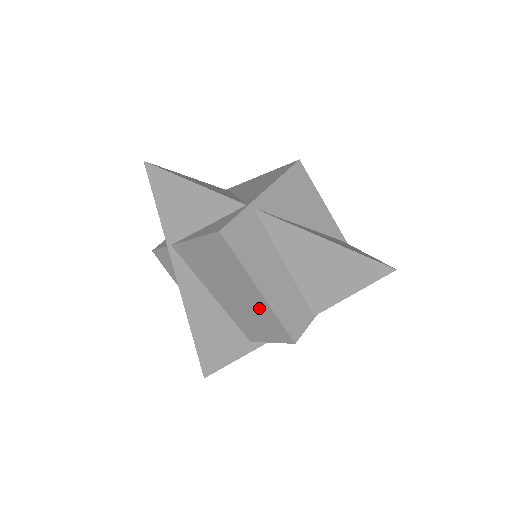
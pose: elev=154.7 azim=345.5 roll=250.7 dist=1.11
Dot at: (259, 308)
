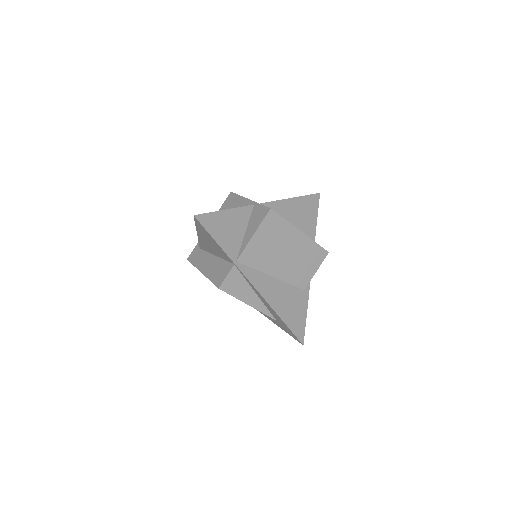
Dot at: (304, 248)
